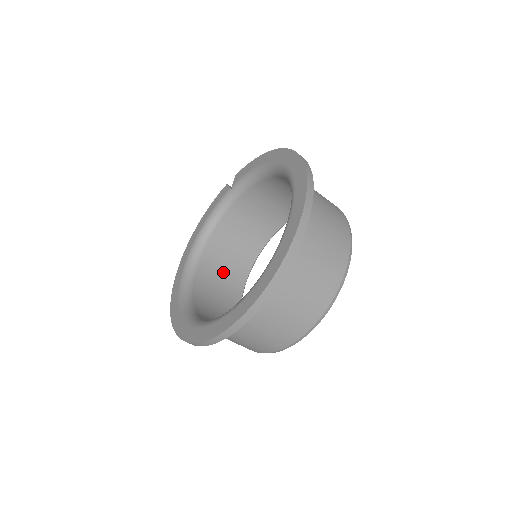
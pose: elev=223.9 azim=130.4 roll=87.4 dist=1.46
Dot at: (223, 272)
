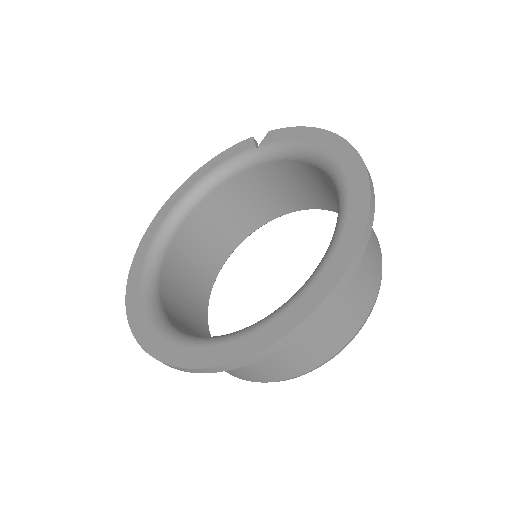
Dot at: (208, 239)
